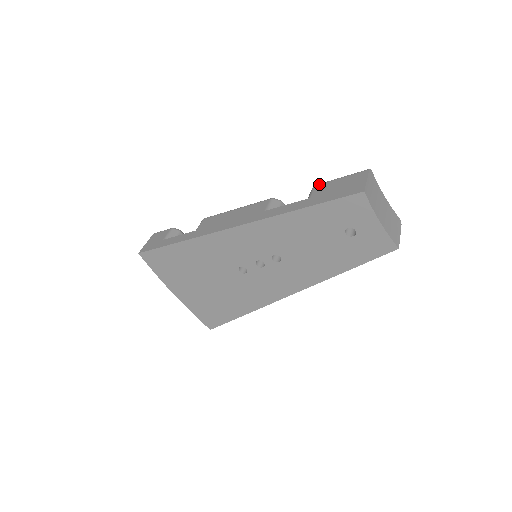
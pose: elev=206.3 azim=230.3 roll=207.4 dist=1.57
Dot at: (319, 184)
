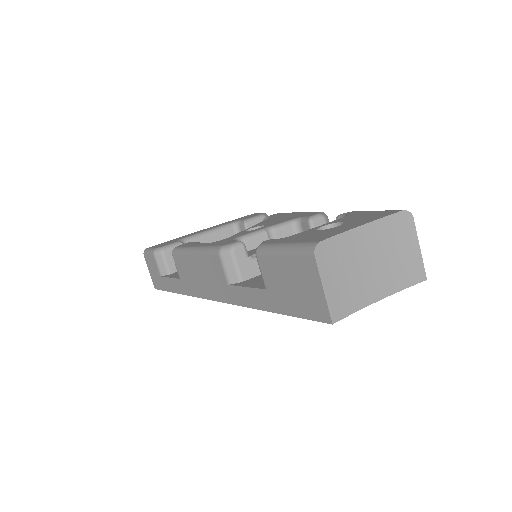
Dot at: (260, 256)
